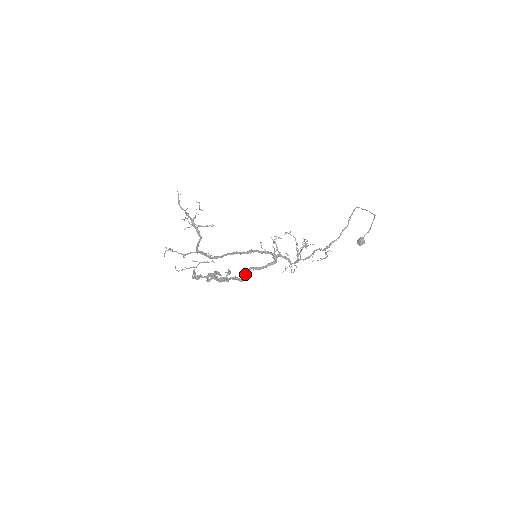
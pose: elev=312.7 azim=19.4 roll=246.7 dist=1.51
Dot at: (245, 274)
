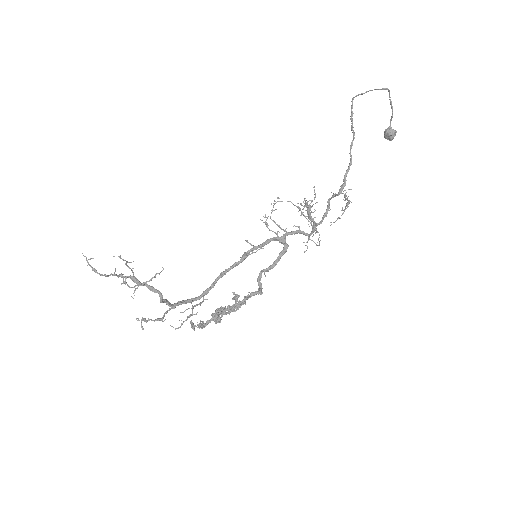
Dot at: occluded
